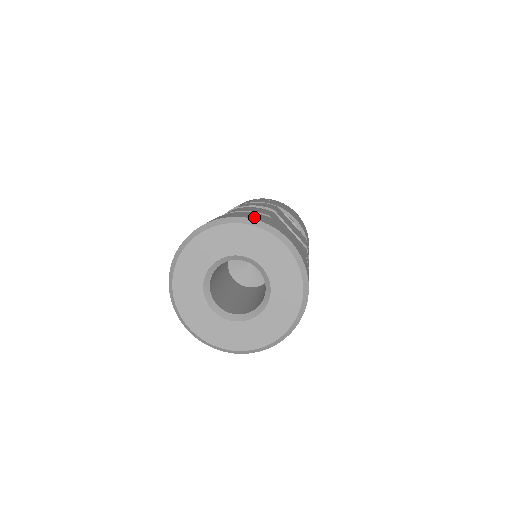
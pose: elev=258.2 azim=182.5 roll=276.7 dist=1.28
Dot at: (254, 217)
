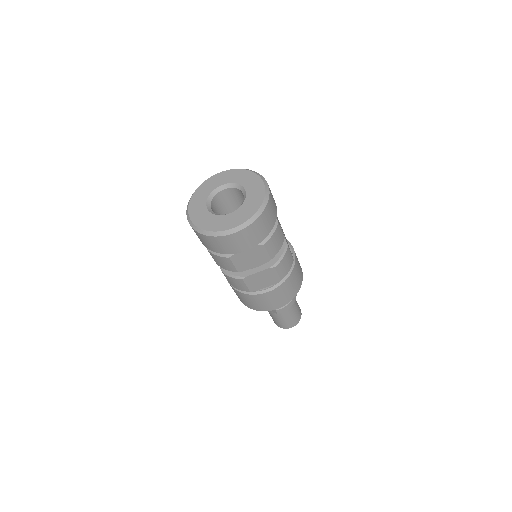
Dot at: occluded
